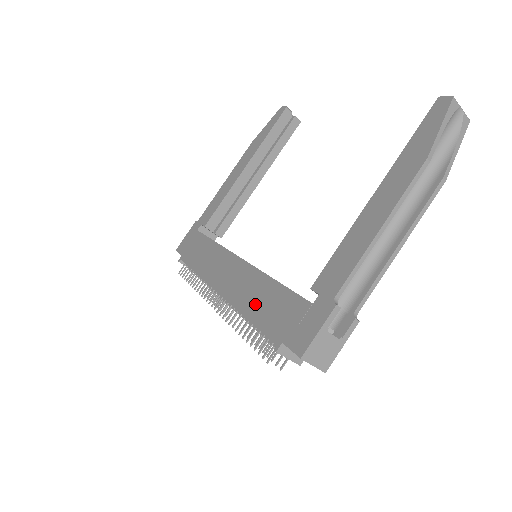
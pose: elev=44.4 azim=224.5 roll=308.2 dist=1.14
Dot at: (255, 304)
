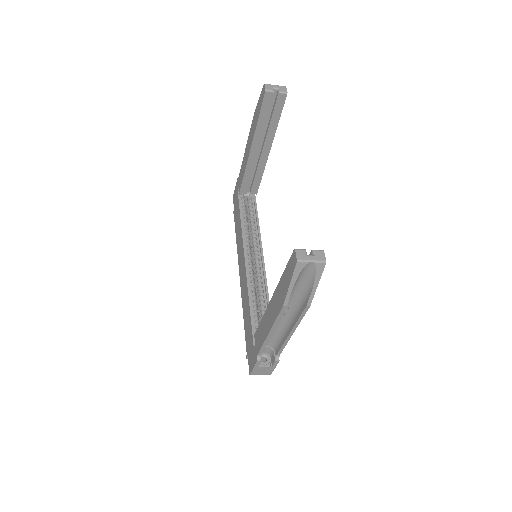
Dot at: (245, 313)
